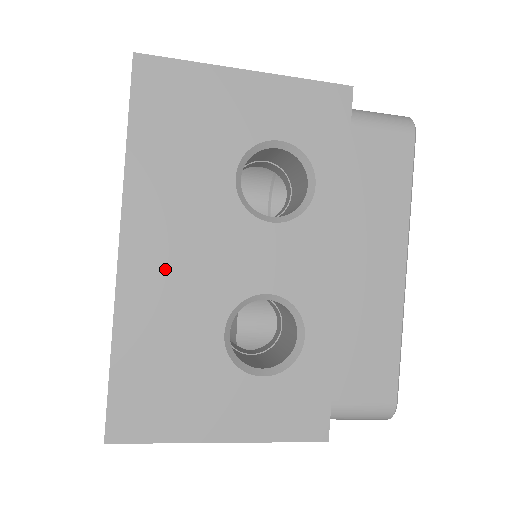
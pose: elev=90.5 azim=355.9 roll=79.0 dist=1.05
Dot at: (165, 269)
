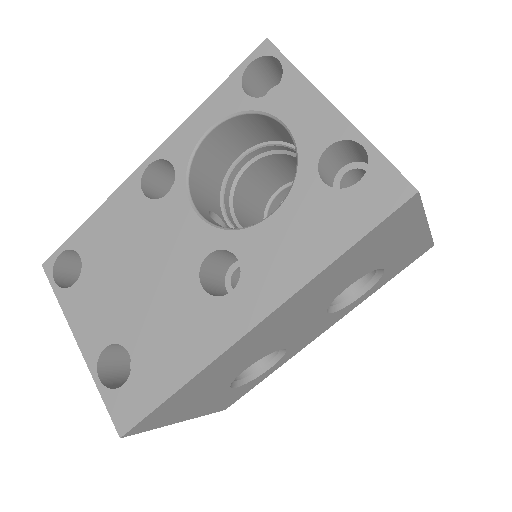
Dot at: (260, 339)
